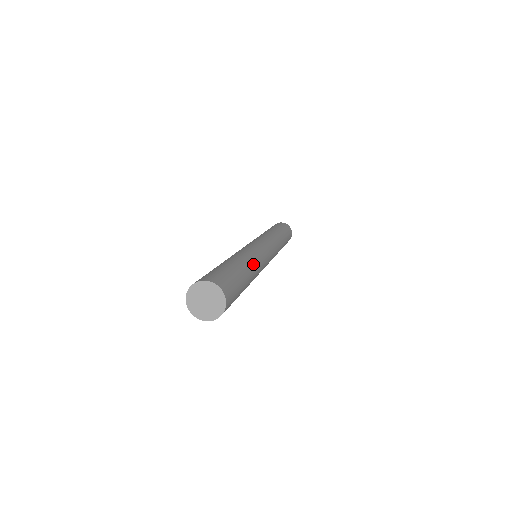
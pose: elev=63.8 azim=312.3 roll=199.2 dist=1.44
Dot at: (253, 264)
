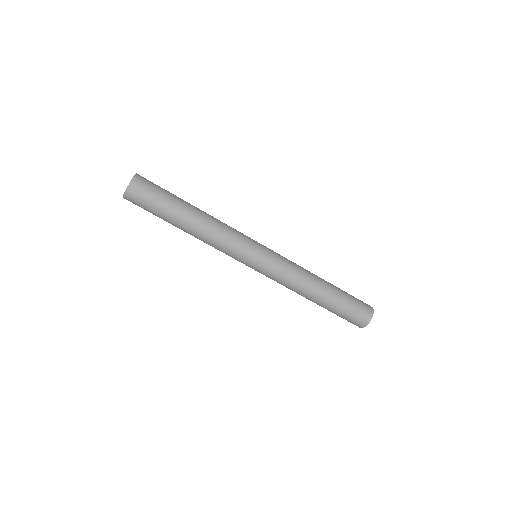
Dot at: occluded
